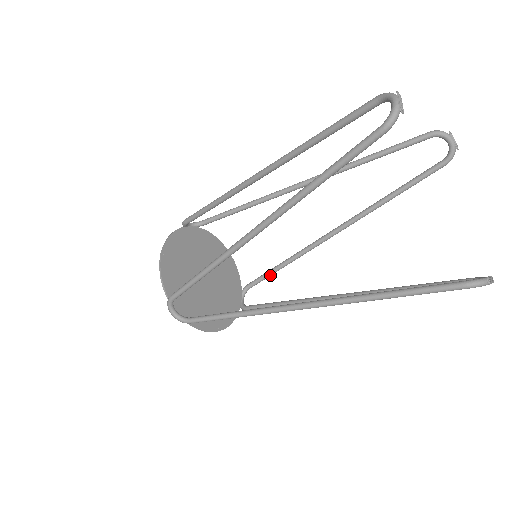
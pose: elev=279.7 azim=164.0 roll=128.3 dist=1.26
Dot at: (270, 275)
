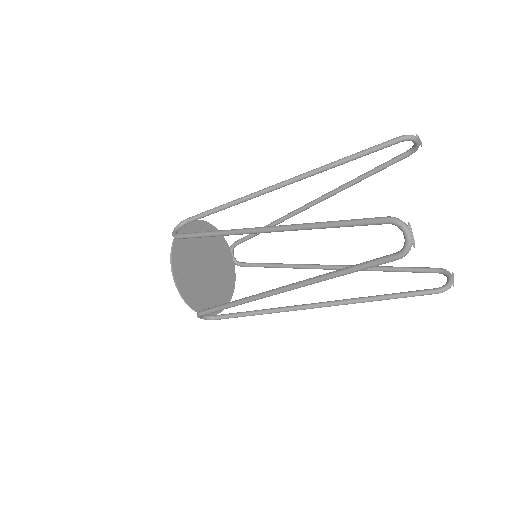
Dot at: (254, 236)
